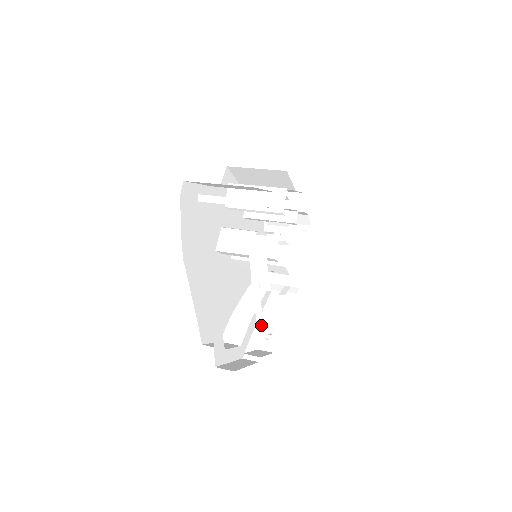
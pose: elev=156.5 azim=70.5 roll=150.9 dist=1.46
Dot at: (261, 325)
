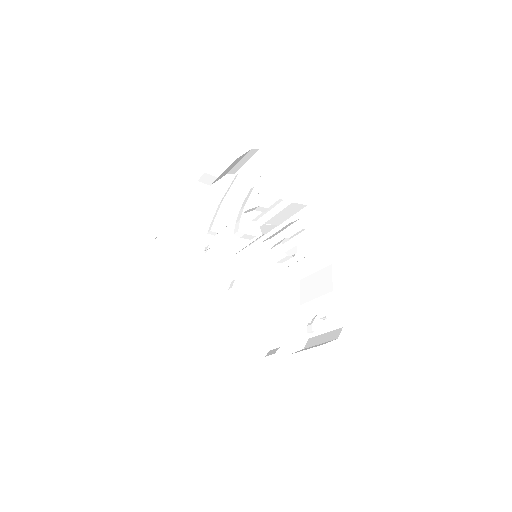
Dot at: (209, 231)
